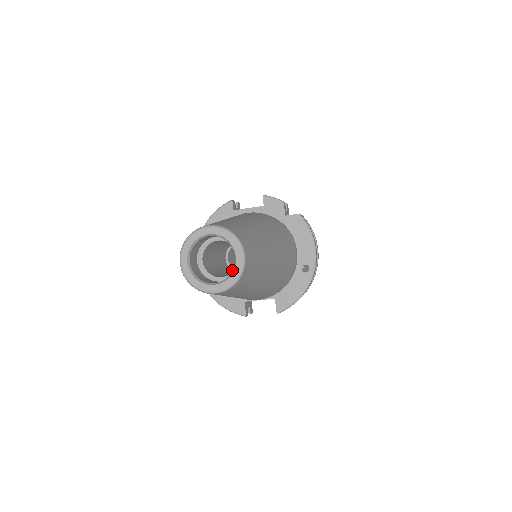
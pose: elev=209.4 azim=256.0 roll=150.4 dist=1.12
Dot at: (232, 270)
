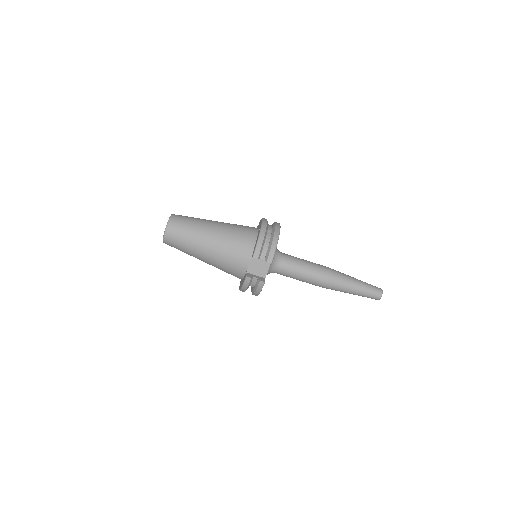
Dot at: occluded
